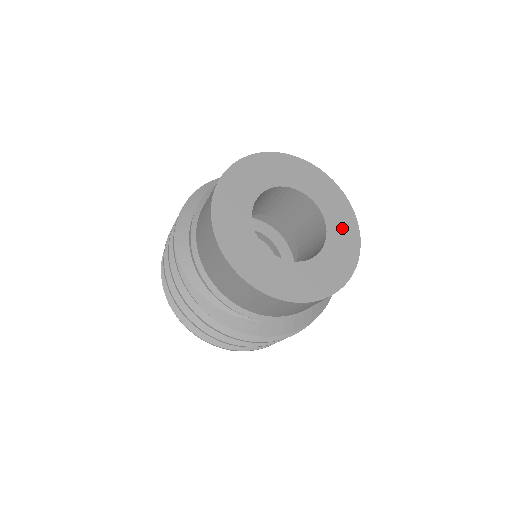
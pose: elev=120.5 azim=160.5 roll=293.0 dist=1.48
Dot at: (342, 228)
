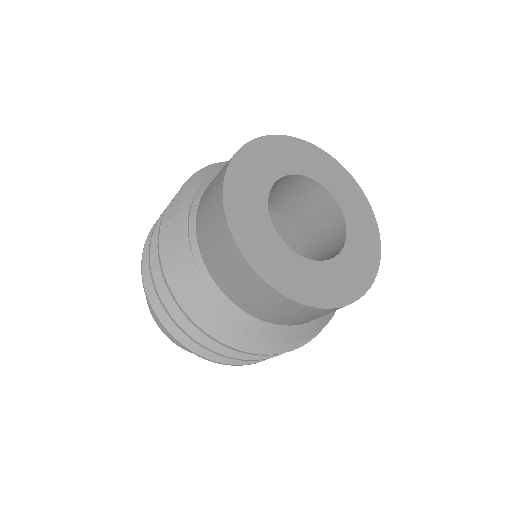
Dot at: (350, 273)
